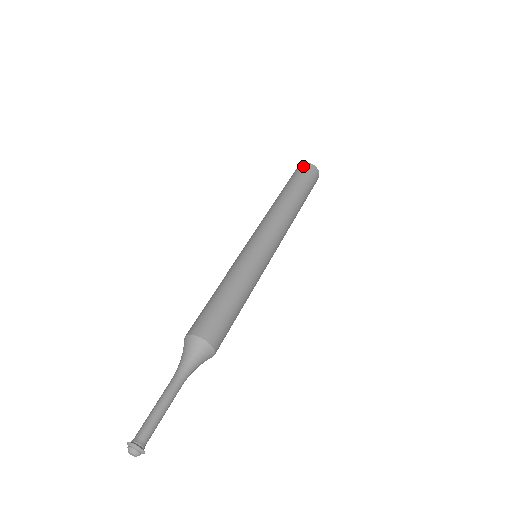
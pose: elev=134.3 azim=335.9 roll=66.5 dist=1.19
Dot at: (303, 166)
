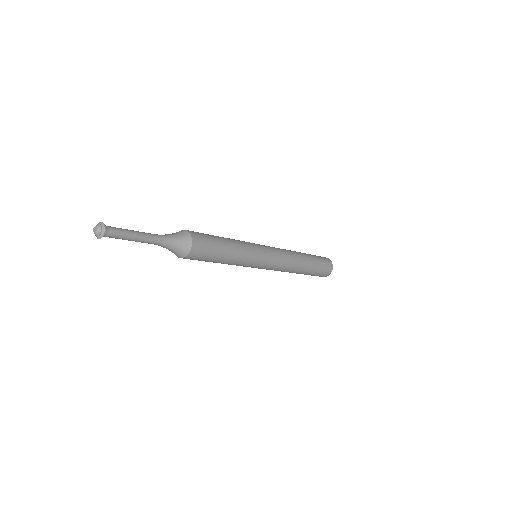
Dot at: (325, 257)
